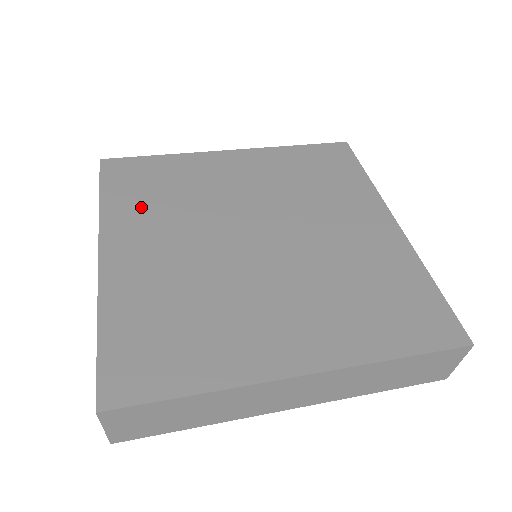
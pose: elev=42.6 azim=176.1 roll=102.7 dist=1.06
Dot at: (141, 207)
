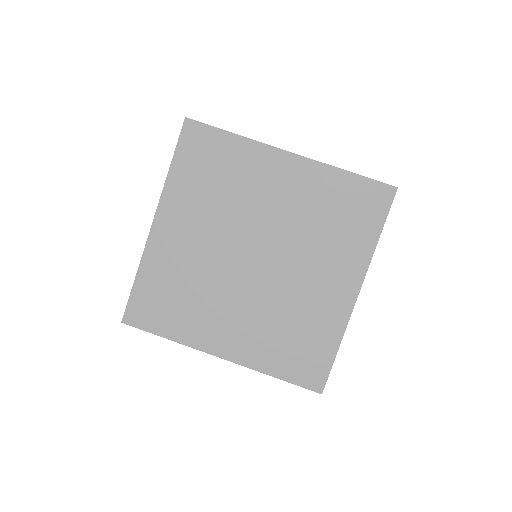
Dot at: (194, 190)
